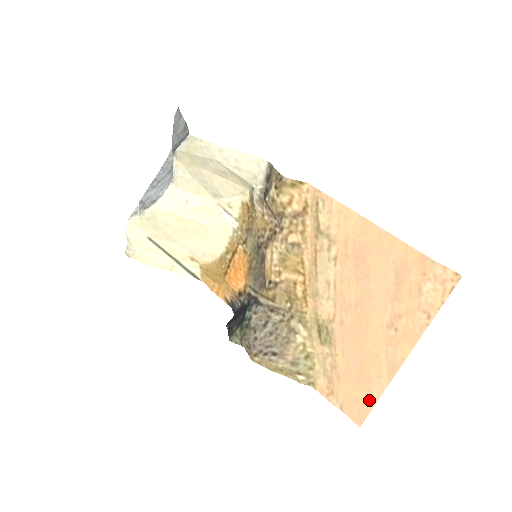
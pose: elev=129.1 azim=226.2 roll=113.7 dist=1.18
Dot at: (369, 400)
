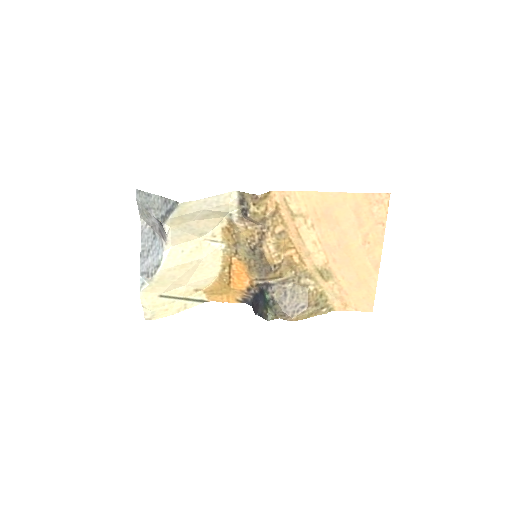
Dot at: (371, 293)
